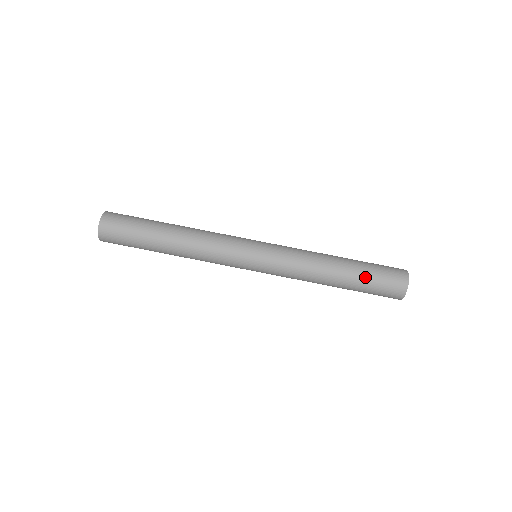
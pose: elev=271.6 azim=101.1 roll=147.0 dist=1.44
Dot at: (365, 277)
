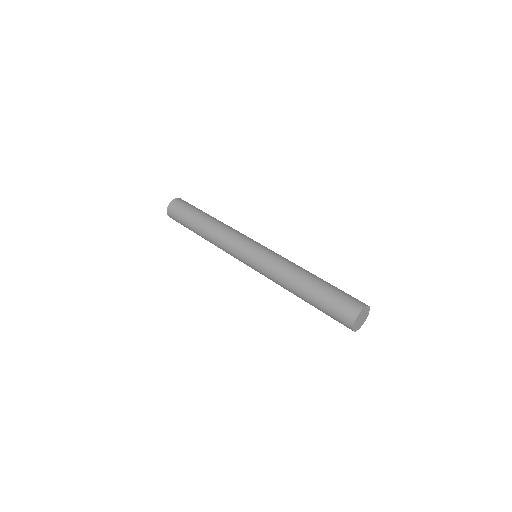
Dot at: (325, 293)
